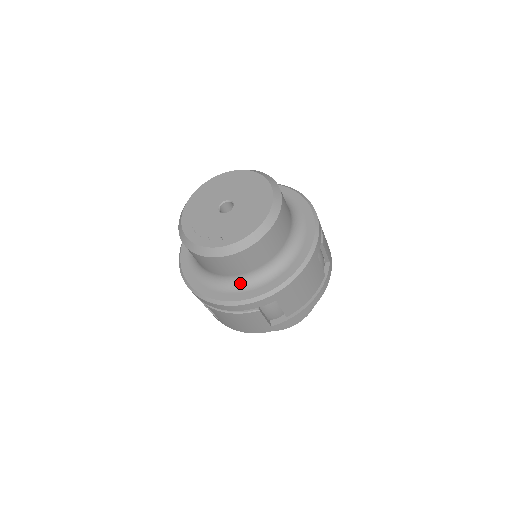
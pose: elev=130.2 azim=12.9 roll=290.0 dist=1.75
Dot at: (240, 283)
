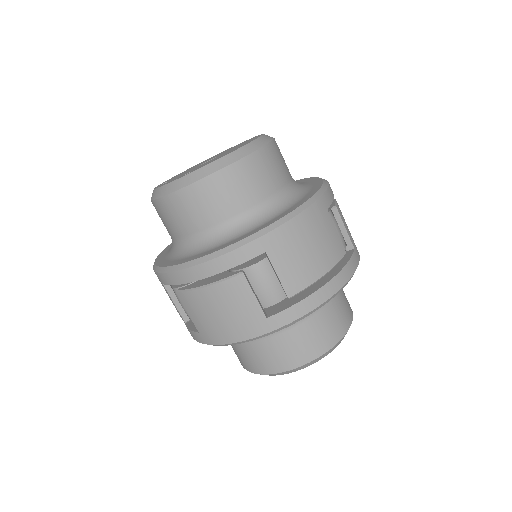
Dot at: (218, 238)
